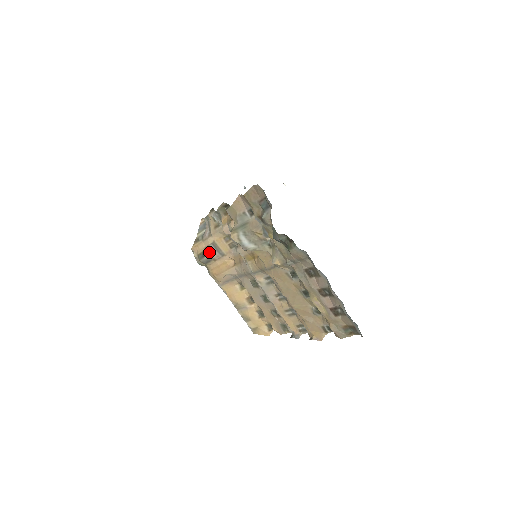
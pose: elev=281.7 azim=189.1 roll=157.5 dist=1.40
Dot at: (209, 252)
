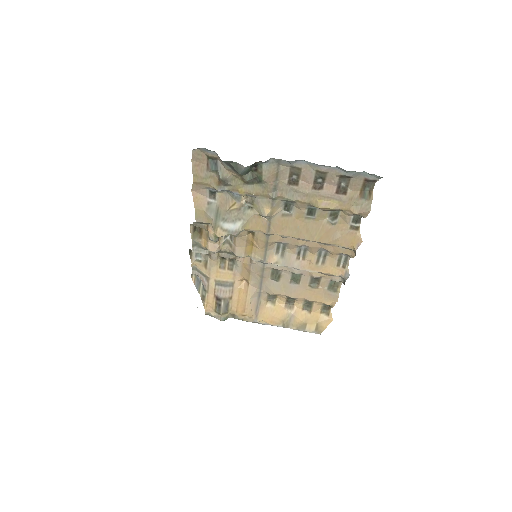
Dot at: (220, 296)
